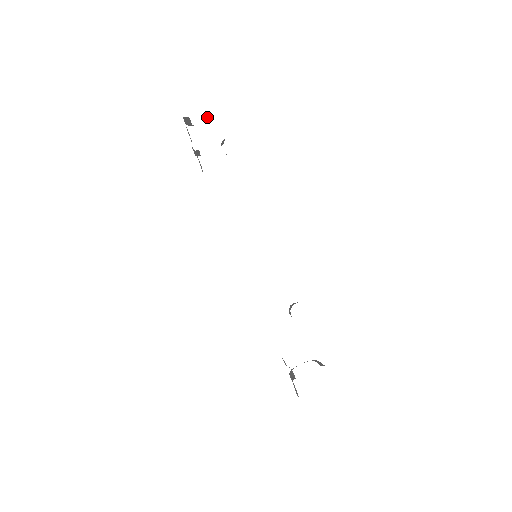
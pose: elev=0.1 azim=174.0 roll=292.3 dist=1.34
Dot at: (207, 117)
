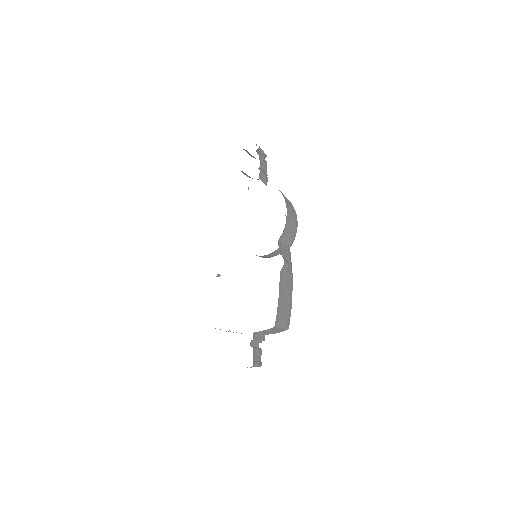
Dot at: (258, 152)
